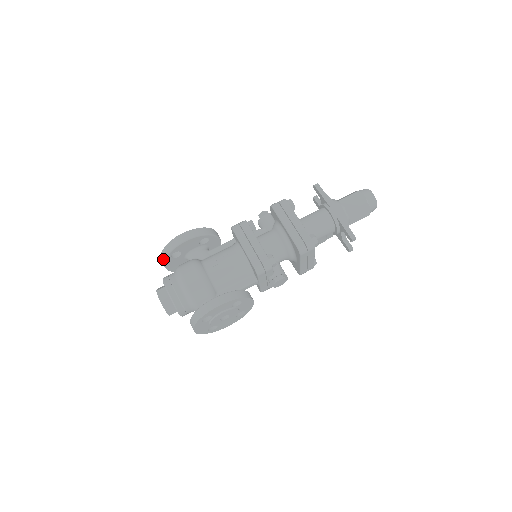
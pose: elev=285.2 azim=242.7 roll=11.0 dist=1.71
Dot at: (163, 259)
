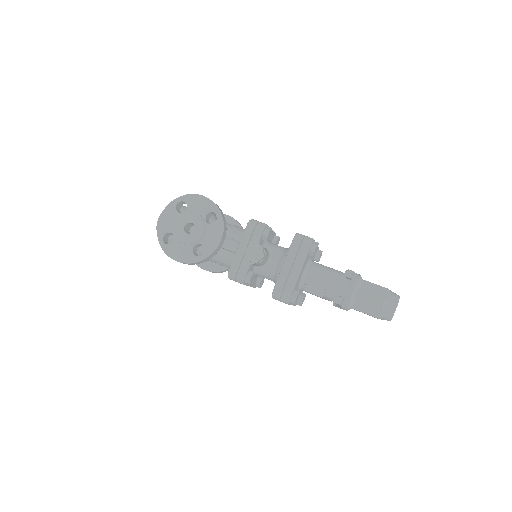
Dot at: occluded
